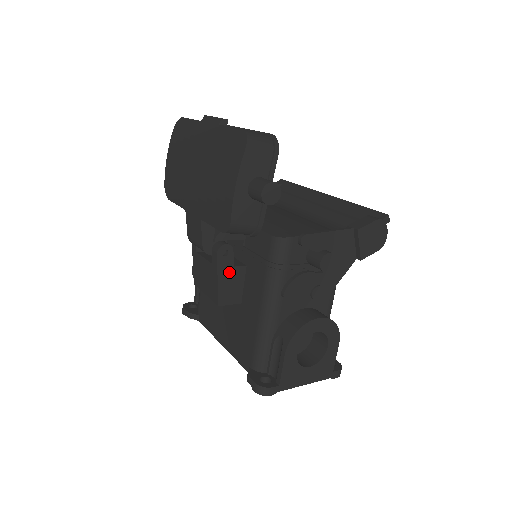
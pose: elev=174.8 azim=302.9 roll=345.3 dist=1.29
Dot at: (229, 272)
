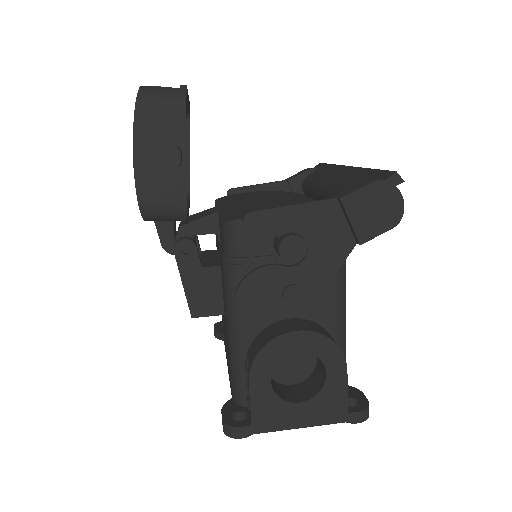
Dot at: (197, 274)
